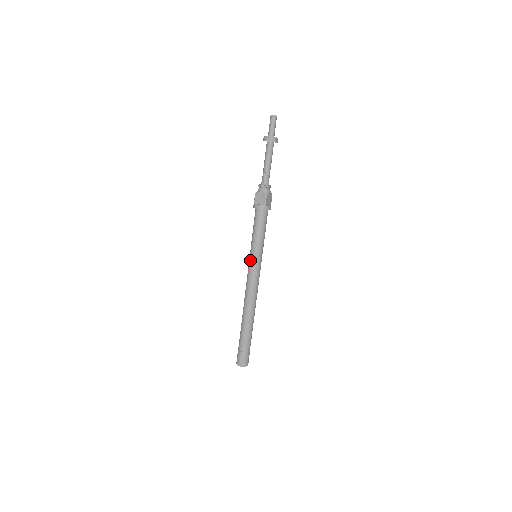
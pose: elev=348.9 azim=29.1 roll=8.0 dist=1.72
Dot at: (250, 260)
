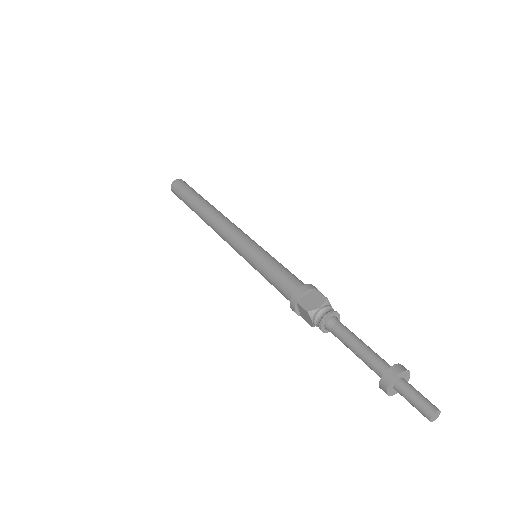
Dot at: (244, 254)
